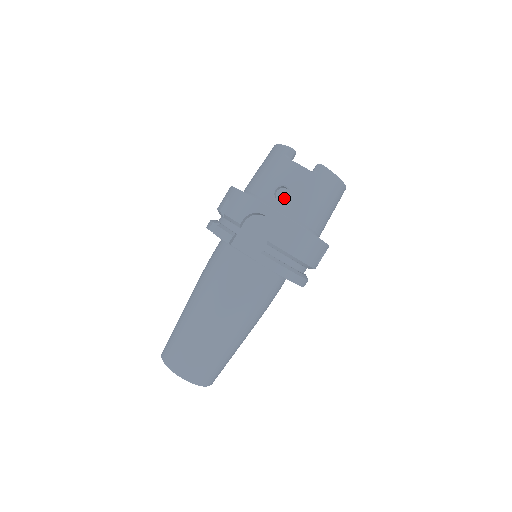
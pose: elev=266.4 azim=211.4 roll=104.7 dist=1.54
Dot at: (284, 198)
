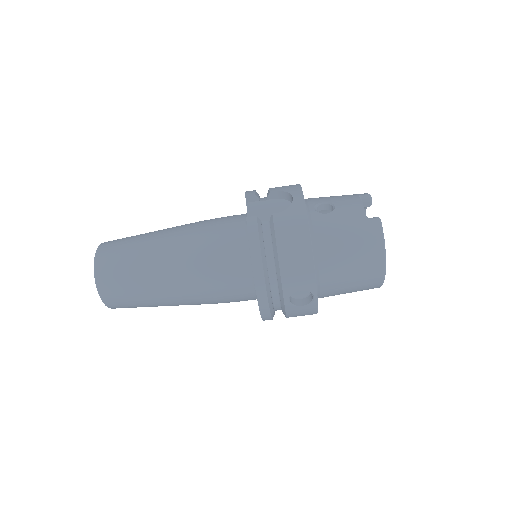
Dot at: occluded
